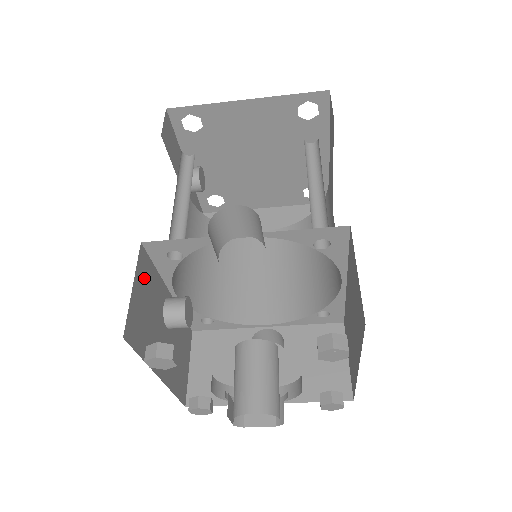
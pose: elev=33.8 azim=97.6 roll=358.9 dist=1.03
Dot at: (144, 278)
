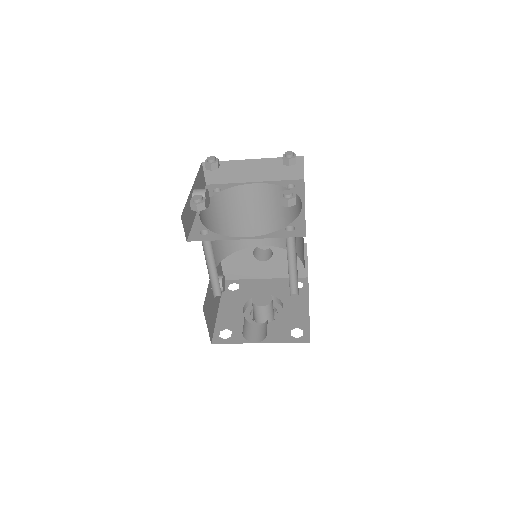
Dot at: (207, 311)
